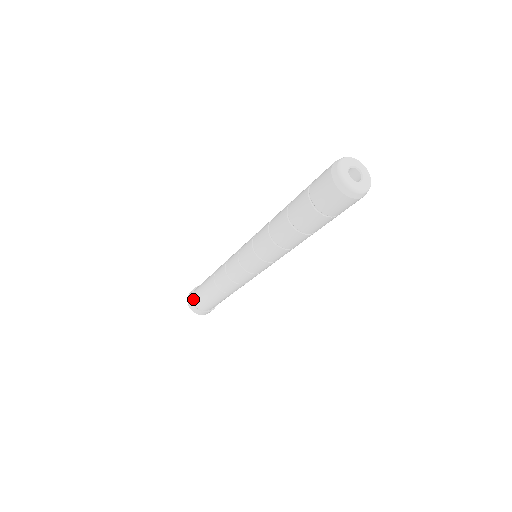
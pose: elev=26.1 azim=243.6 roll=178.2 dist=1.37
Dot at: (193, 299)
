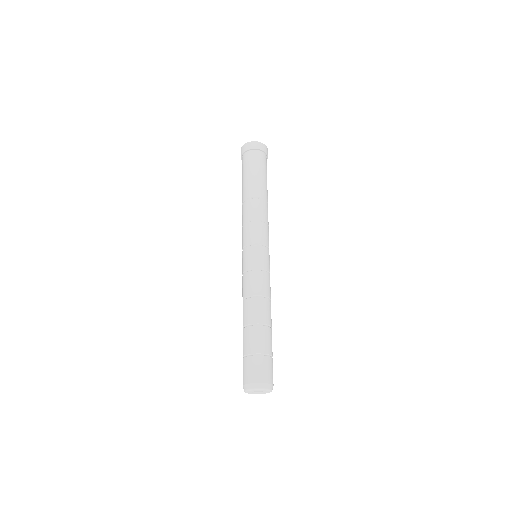
Dot at: occluded
